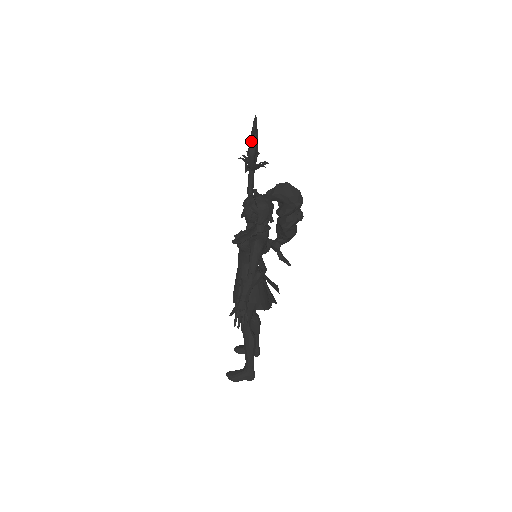
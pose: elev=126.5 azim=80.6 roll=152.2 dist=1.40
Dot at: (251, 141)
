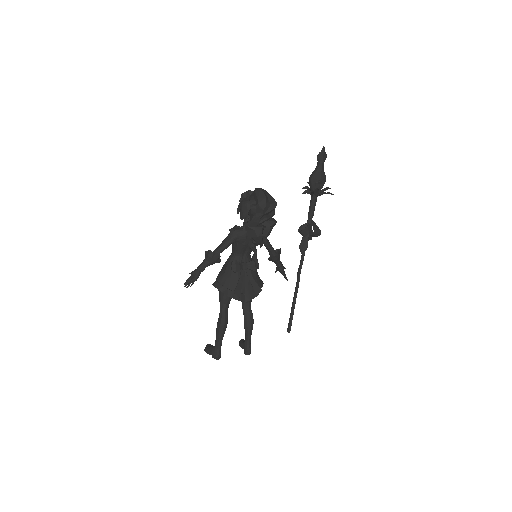
Dot at: (315, 168)
